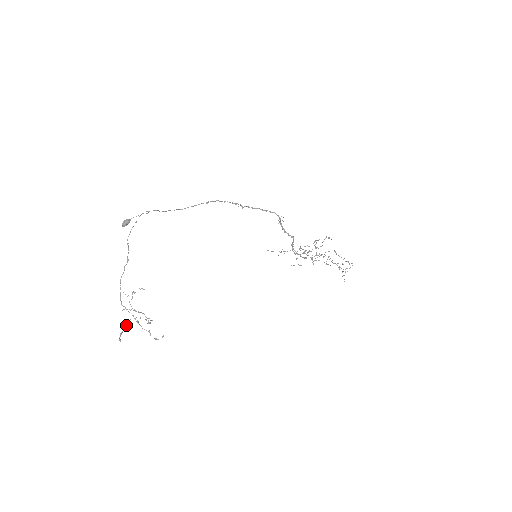
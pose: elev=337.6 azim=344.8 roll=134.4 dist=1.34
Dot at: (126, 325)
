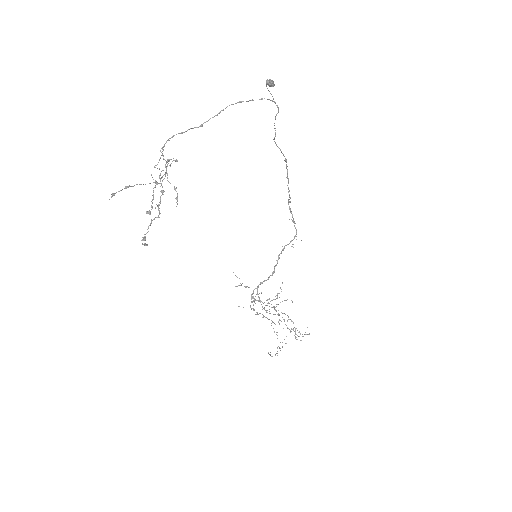
Dot at: occluded
